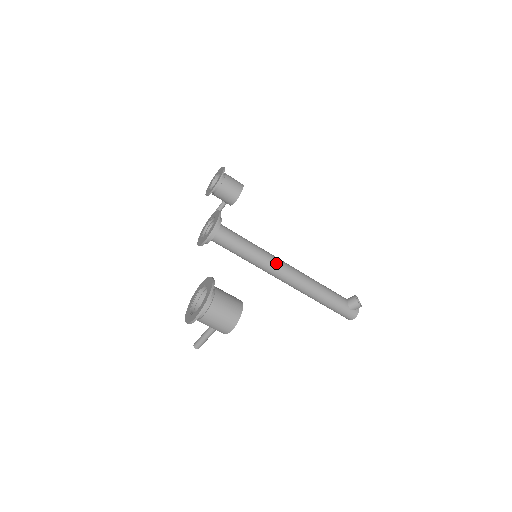
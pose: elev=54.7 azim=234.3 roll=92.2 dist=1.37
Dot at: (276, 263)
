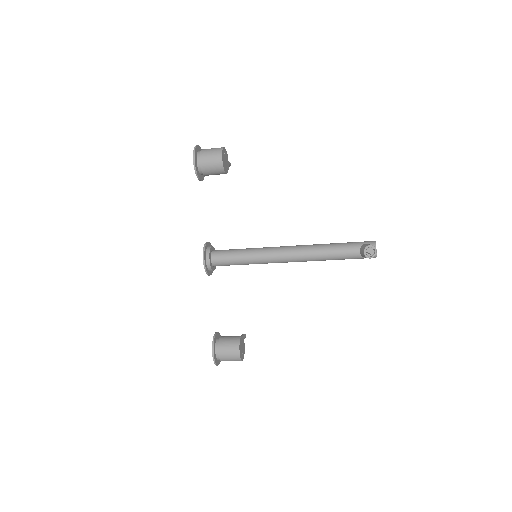
Dot at: (272, 261)
